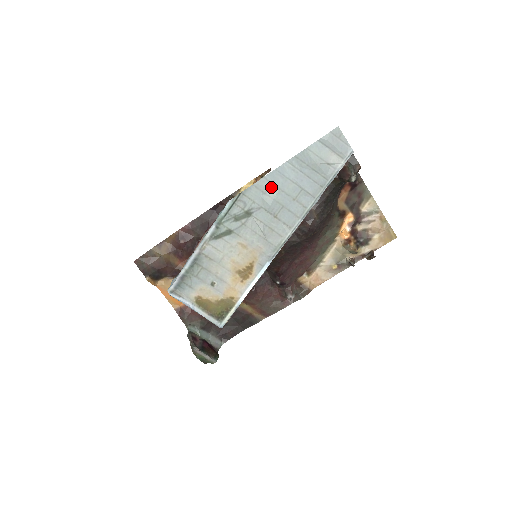
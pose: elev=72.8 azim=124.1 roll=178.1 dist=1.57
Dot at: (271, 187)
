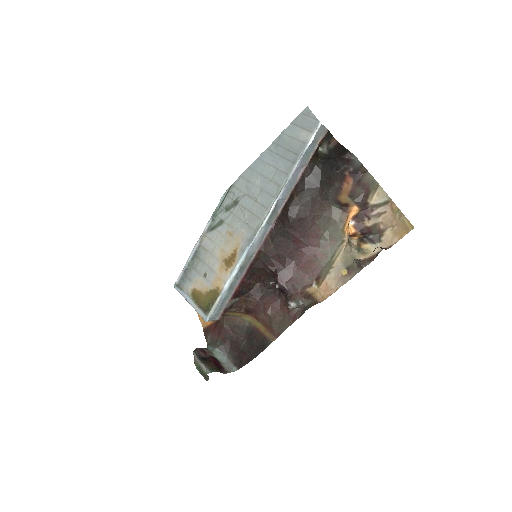
Dot at: (253, 174)
